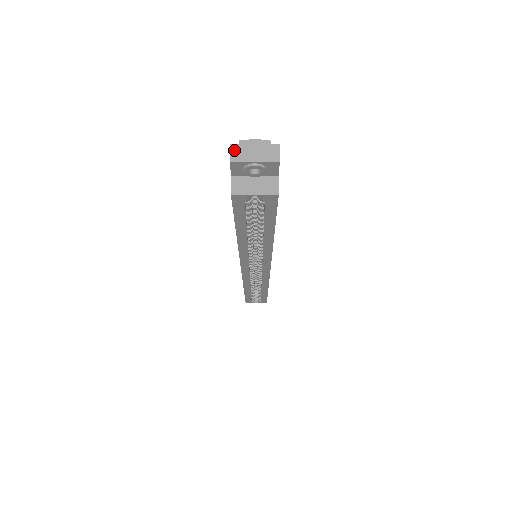
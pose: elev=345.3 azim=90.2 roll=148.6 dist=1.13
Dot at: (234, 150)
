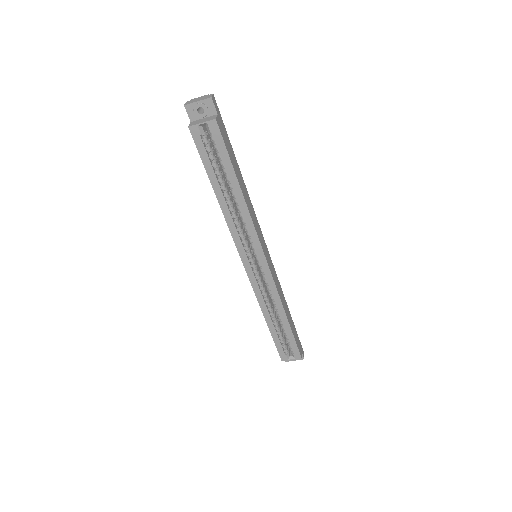
Dot at: (188, 102)
